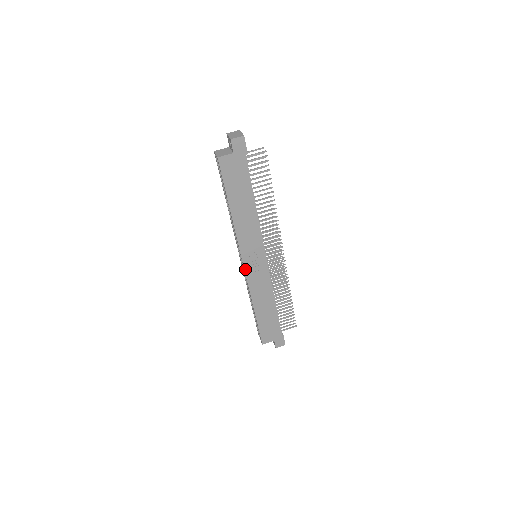
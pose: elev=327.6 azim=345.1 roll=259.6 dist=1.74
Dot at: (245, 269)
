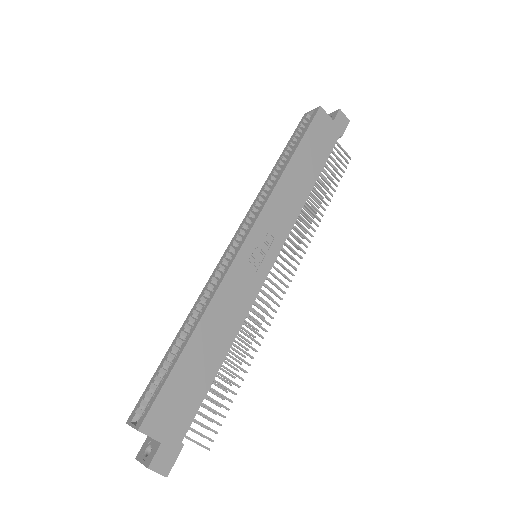
Dot at: (242, 248)
